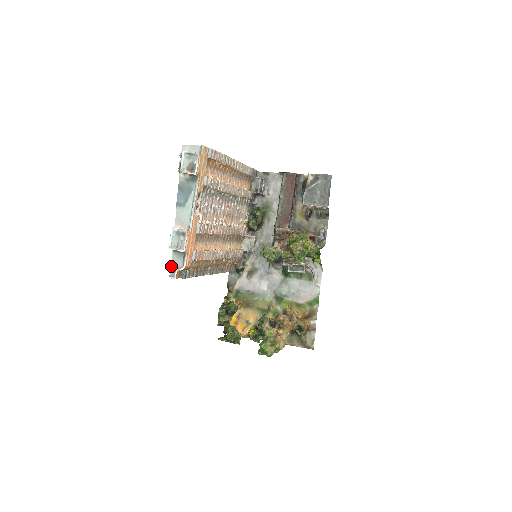
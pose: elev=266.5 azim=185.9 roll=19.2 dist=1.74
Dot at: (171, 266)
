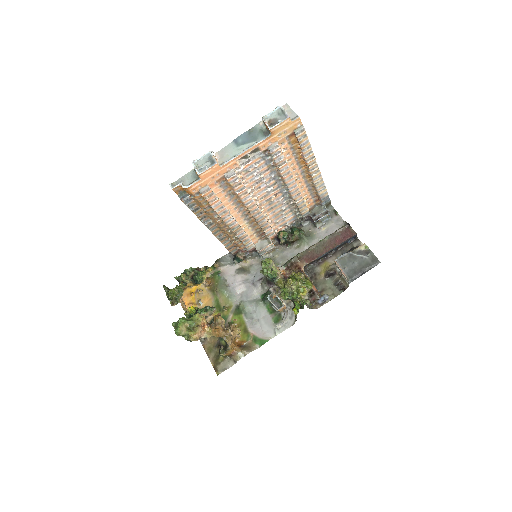
Dot at: (180, 178)
